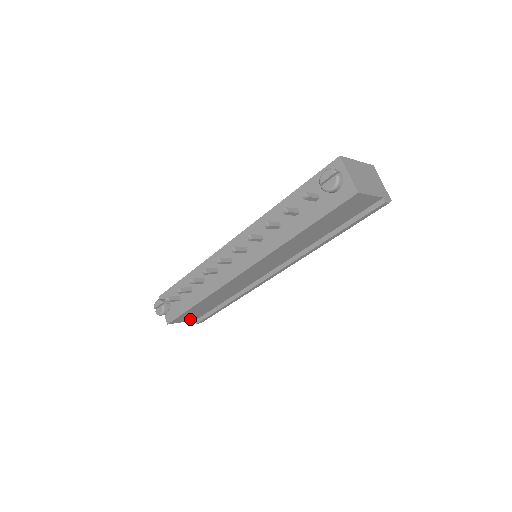
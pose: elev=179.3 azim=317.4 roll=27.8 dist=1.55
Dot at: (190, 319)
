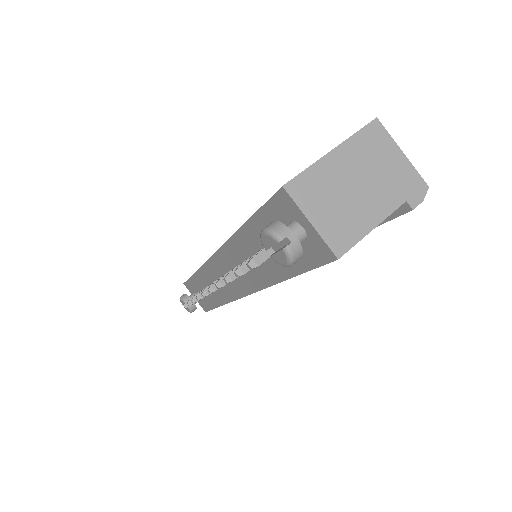
Dot at: occluded
